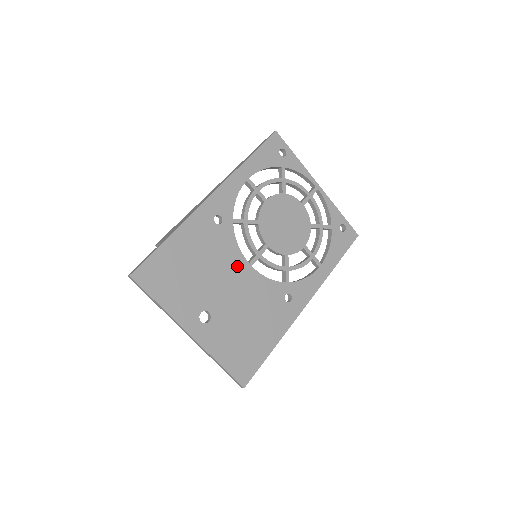
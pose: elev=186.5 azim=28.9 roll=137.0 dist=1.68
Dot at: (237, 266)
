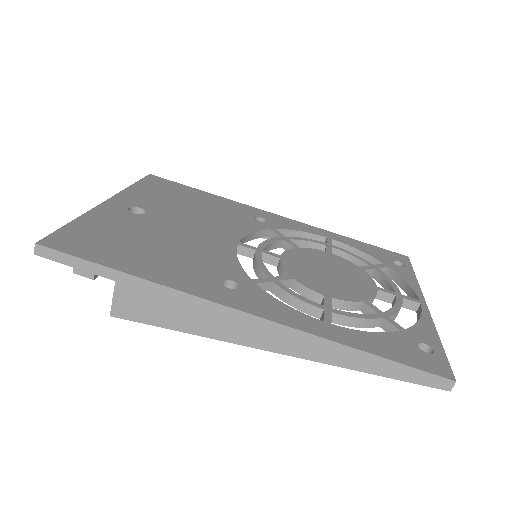
Dot at: (225, 233)
